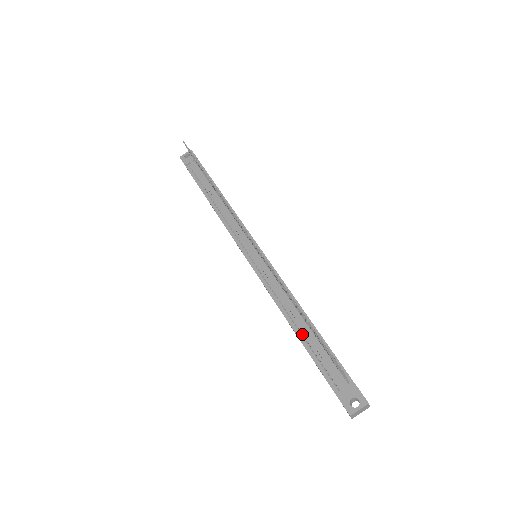
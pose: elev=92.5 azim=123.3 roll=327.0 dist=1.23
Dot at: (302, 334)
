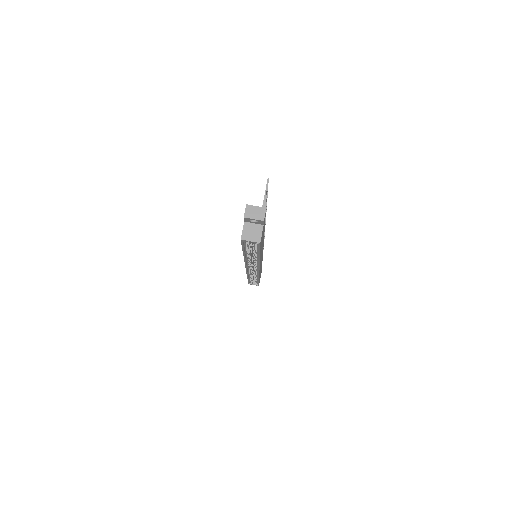
Dot at: occluded
